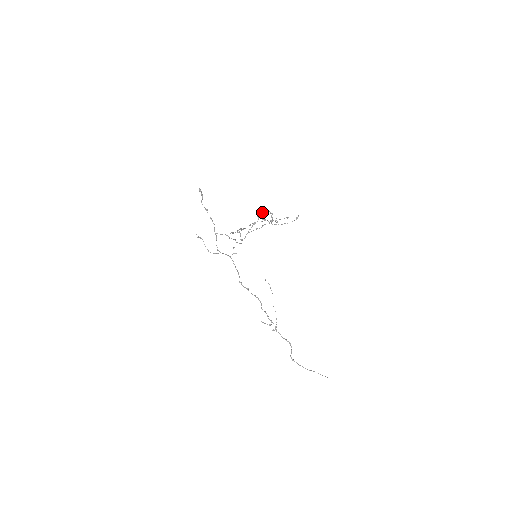
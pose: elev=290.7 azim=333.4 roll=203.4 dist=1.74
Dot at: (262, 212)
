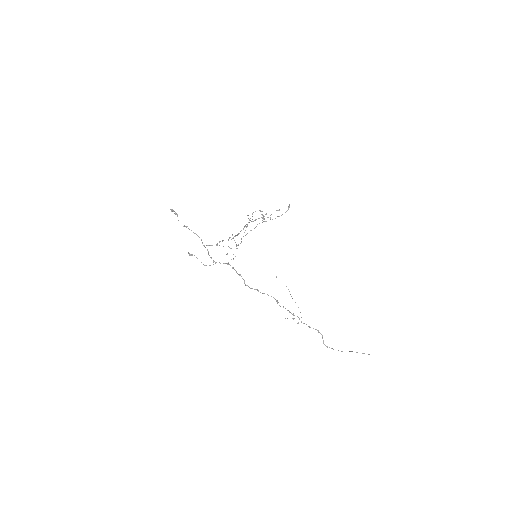
Dot at: occluded
